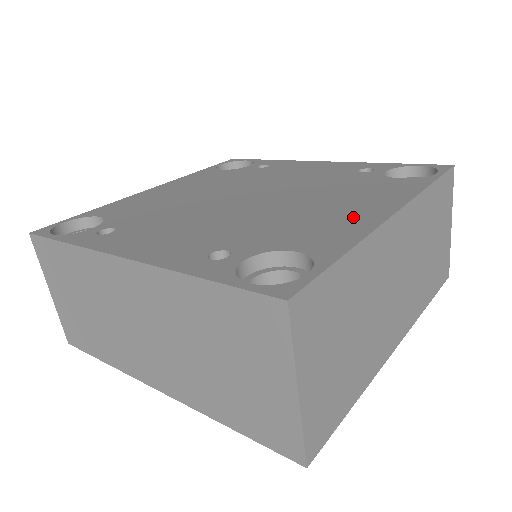
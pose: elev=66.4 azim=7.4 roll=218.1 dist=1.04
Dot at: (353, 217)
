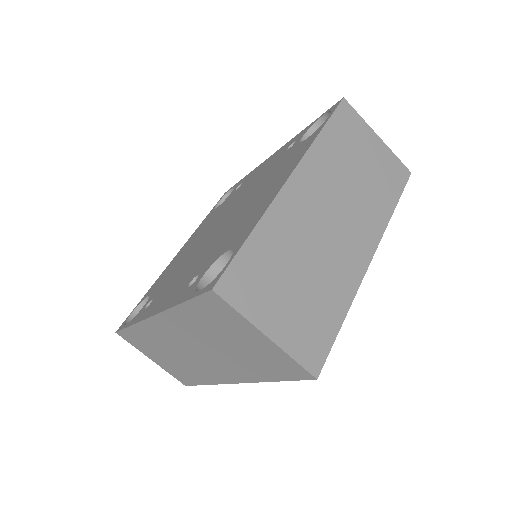
Dot at: (266, 199)
